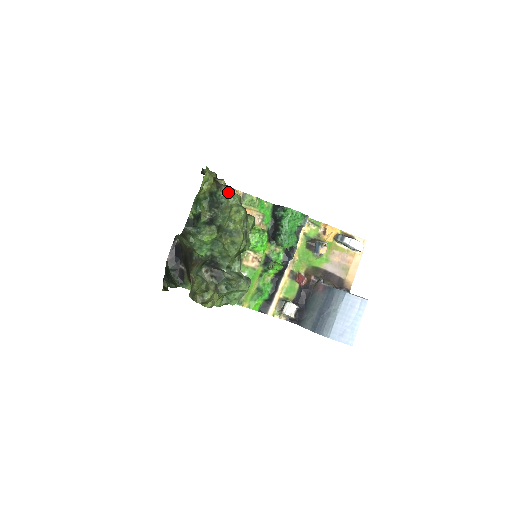
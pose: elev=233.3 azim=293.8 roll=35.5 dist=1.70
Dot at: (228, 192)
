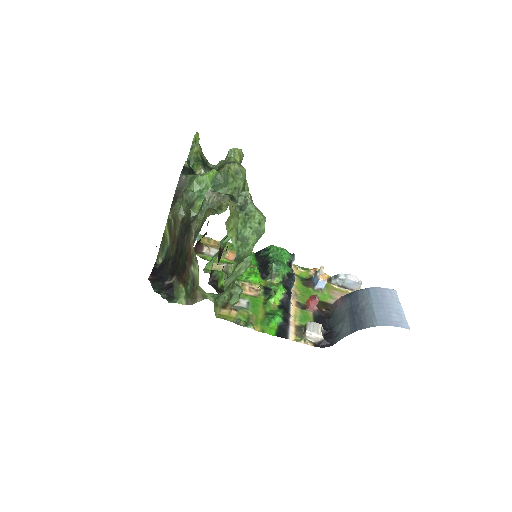
Dot at: occluded
